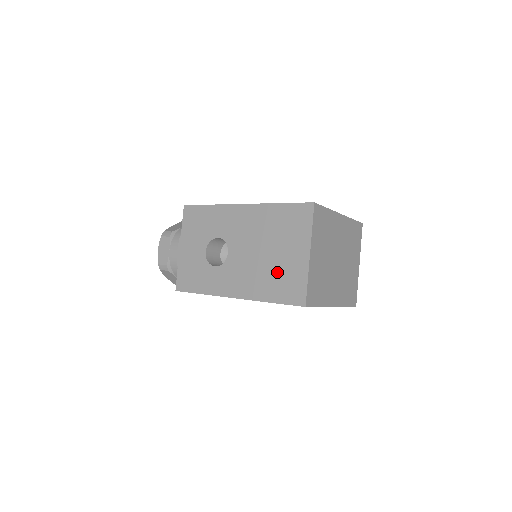
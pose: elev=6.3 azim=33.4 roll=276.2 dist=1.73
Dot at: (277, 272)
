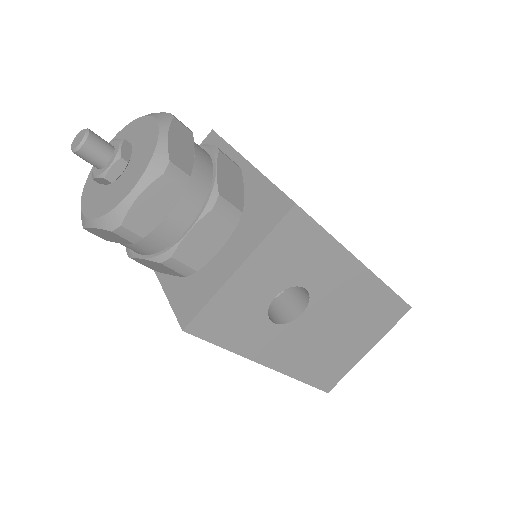
Dot at: (333, 356)
